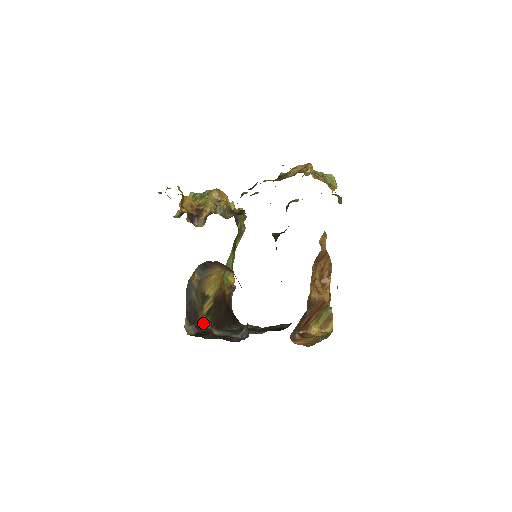
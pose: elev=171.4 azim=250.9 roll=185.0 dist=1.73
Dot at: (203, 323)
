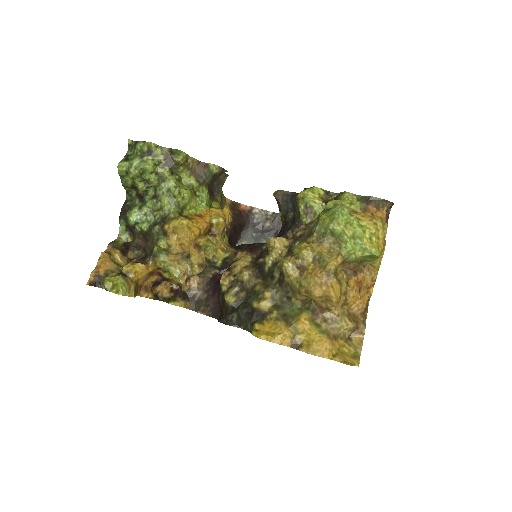
Dot at: occluded
